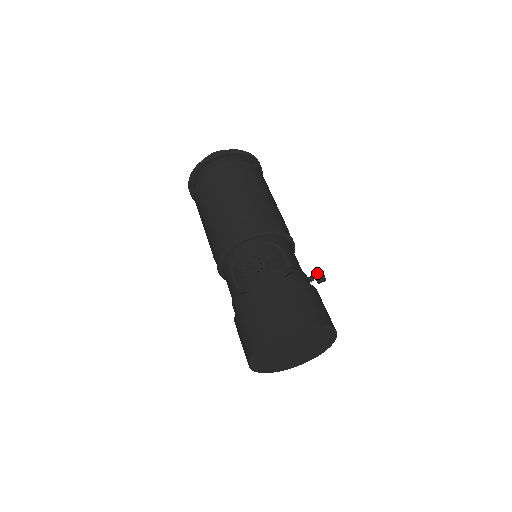
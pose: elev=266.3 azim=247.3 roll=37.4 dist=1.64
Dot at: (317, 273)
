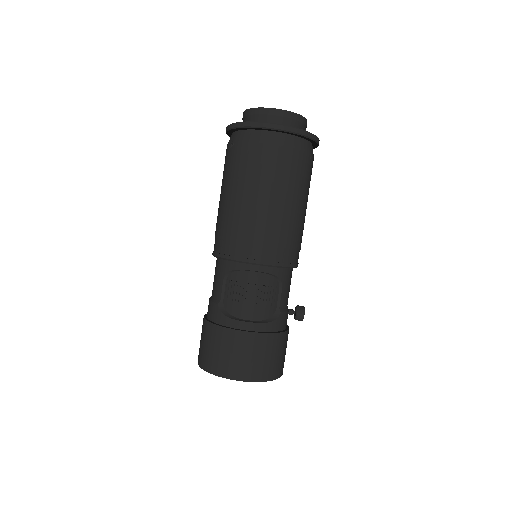
Dot at: (299, 315)
